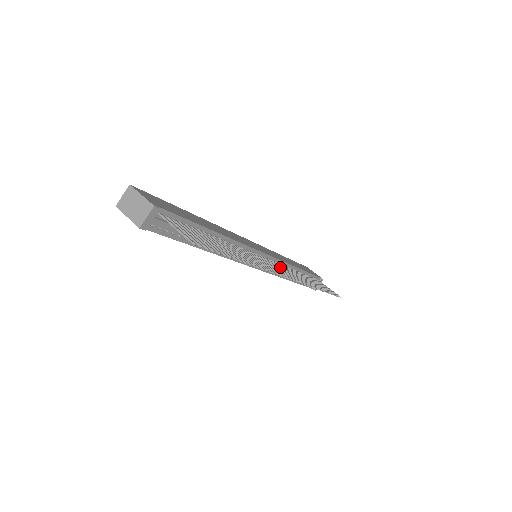
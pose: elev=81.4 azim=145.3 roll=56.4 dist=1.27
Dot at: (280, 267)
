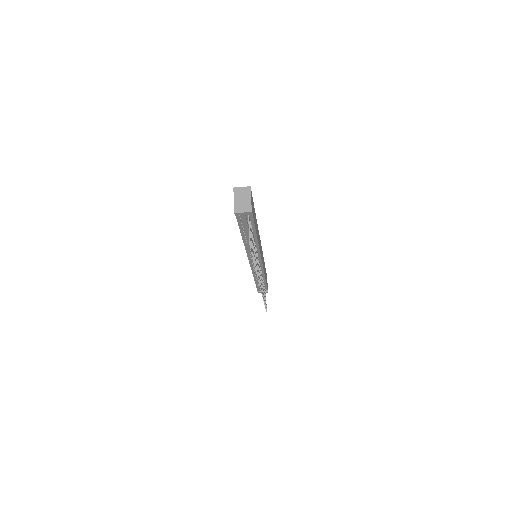
Dot at: occluded
